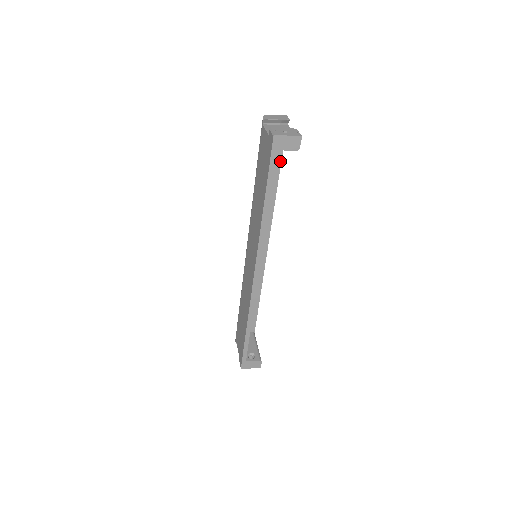
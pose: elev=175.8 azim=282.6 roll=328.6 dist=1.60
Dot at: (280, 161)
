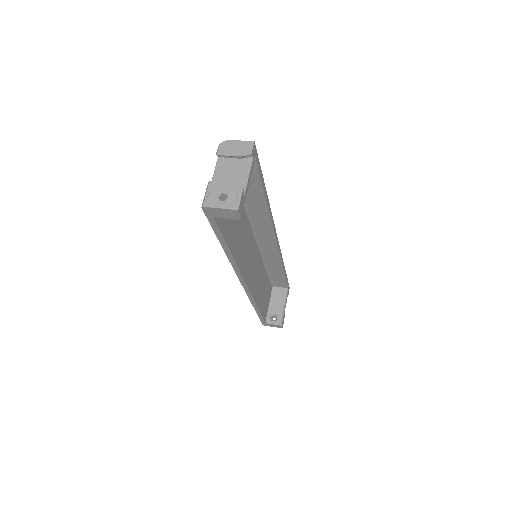
Dot at: (260, 183)
